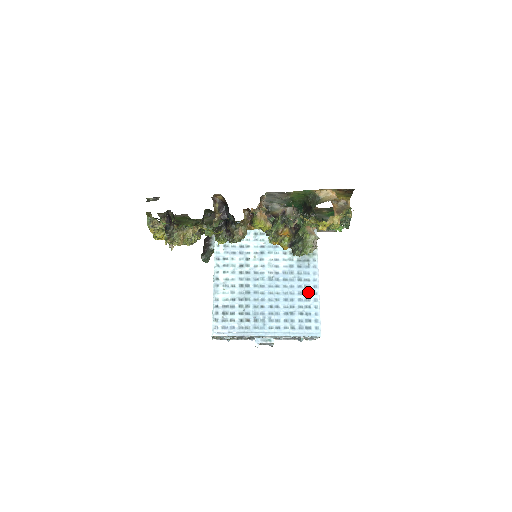
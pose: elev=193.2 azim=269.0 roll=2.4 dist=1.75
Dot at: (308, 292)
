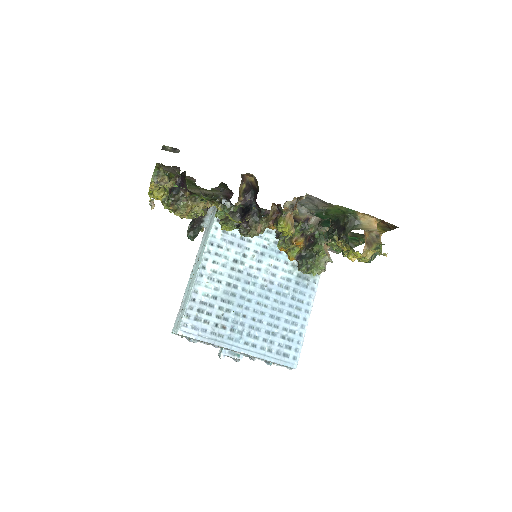
Dot at: (298, 315)
